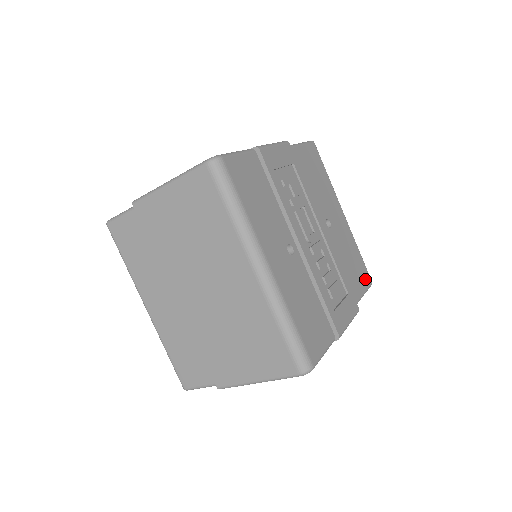
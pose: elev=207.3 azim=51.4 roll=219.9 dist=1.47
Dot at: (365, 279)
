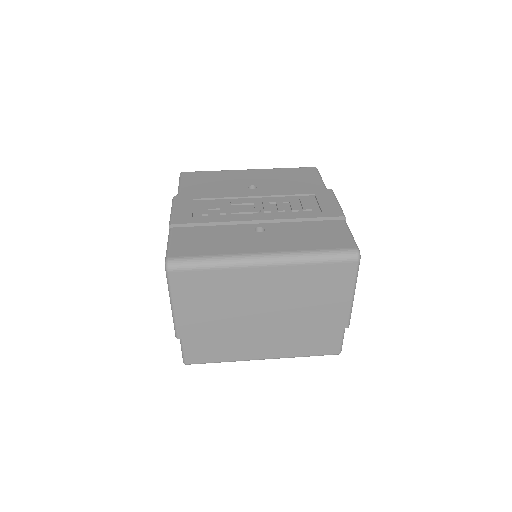
Dot at: (310, 173)
